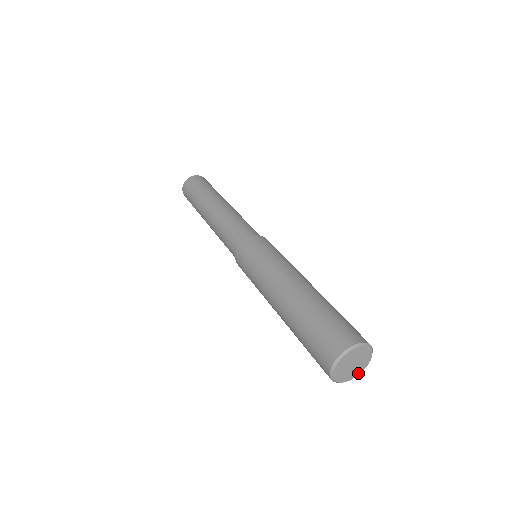
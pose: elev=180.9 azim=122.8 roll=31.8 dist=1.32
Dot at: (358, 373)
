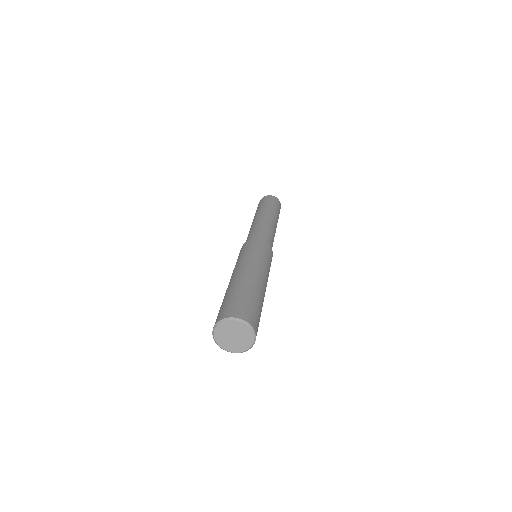
Dot at: (246, 348)
